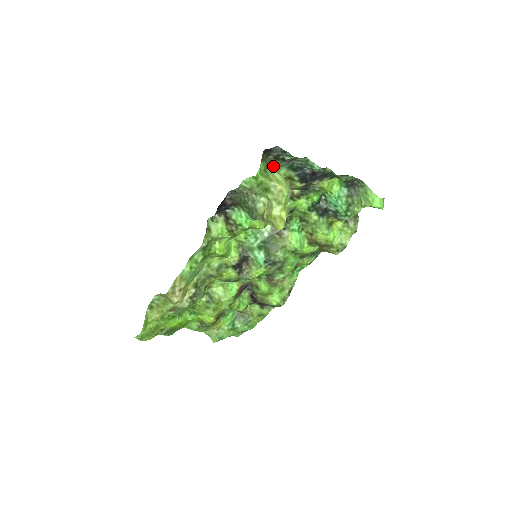
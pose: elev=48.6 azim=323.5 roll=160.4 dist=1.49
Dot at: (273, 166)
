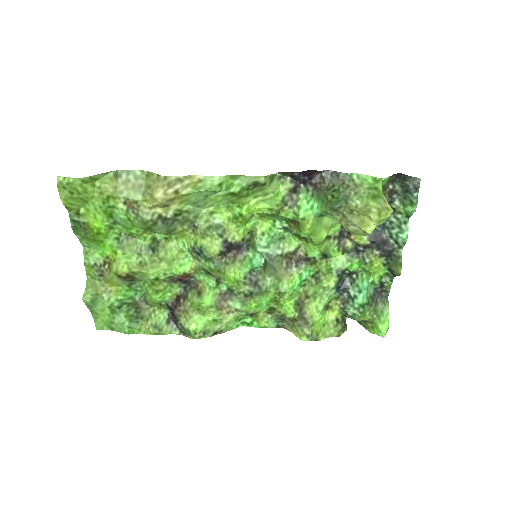
Dot at: occluded
